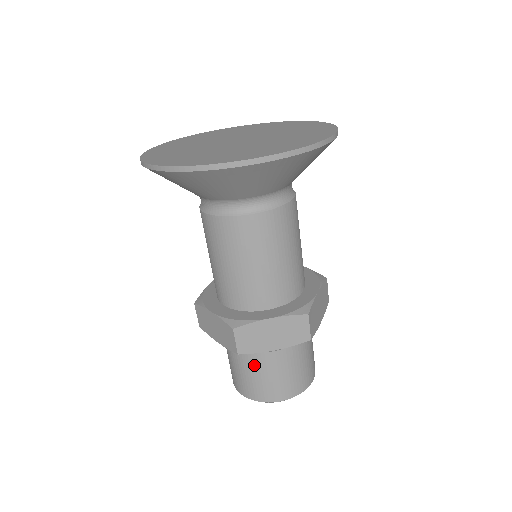
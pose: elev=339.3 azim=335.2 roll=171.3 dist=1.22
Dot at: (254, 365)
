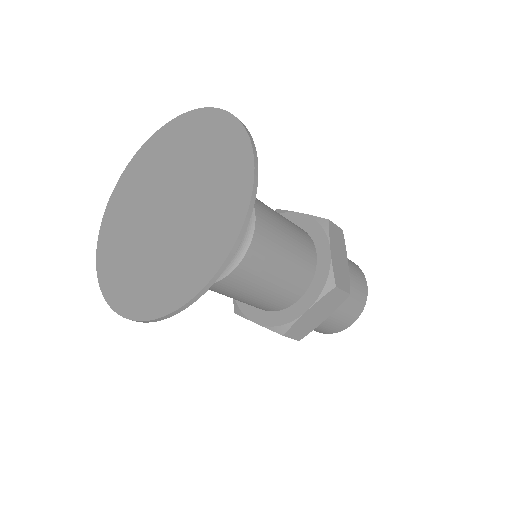
Dot at: occluded
